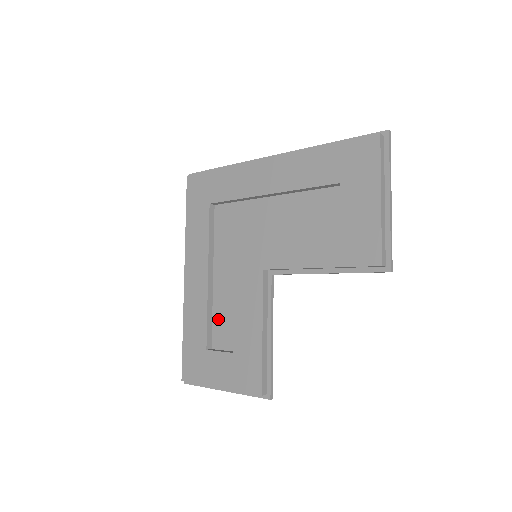
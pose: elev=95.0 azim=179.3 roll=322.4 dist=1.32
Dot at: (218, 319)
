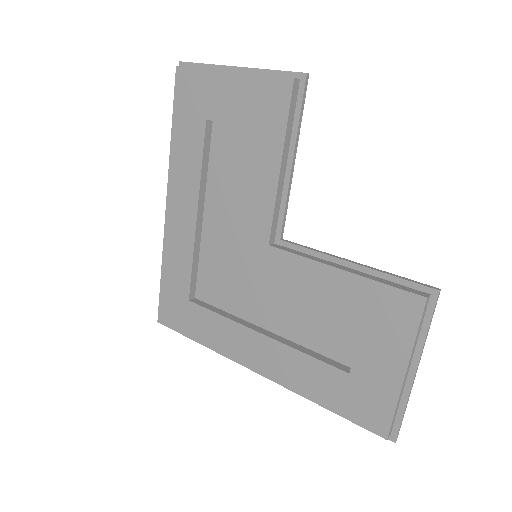
Dot at: (317, 342)
